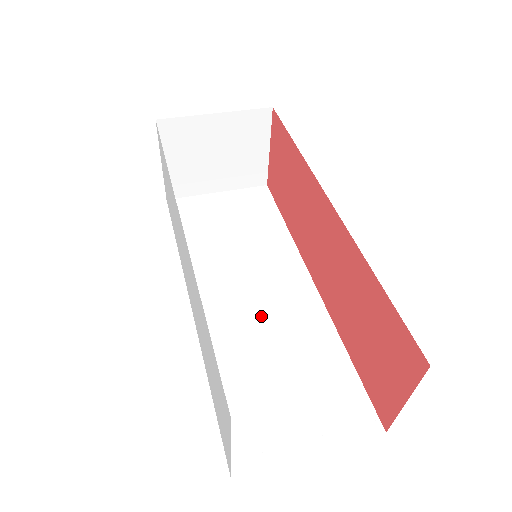
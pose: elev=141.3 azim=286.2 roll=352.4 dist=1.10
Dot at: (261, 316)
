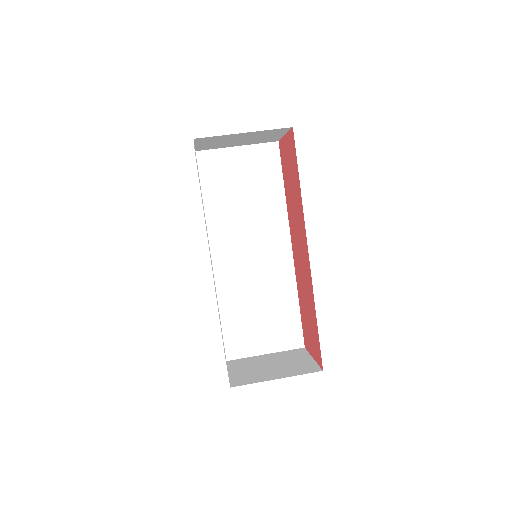
Dot at: (254, 272)
